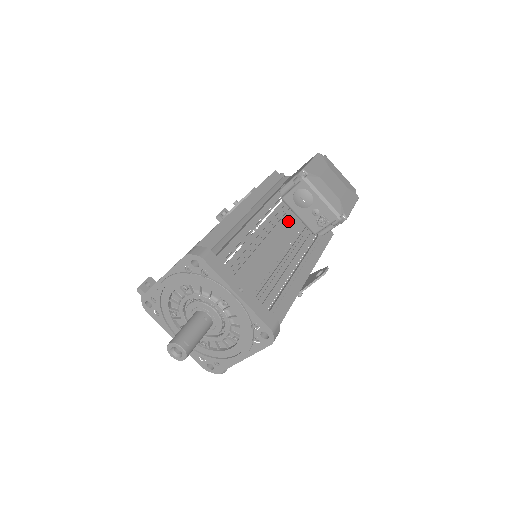
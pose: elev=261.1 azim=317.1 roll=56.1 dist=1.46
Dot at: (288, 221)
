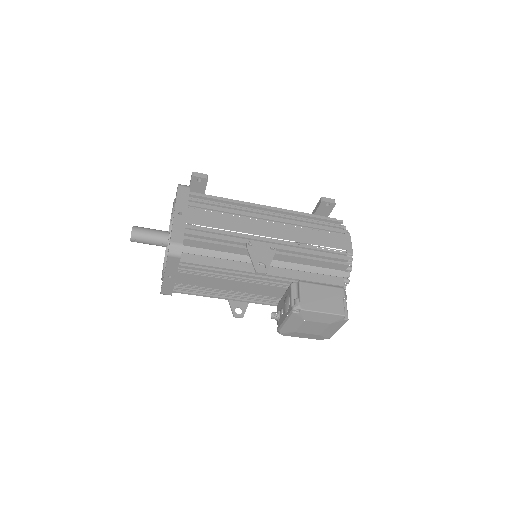
Dot at: (272, 289)
